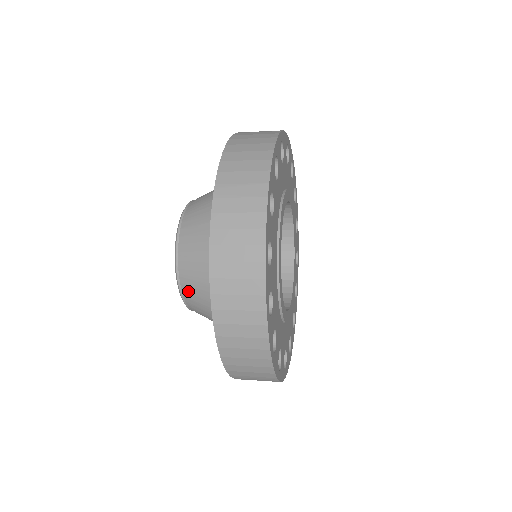
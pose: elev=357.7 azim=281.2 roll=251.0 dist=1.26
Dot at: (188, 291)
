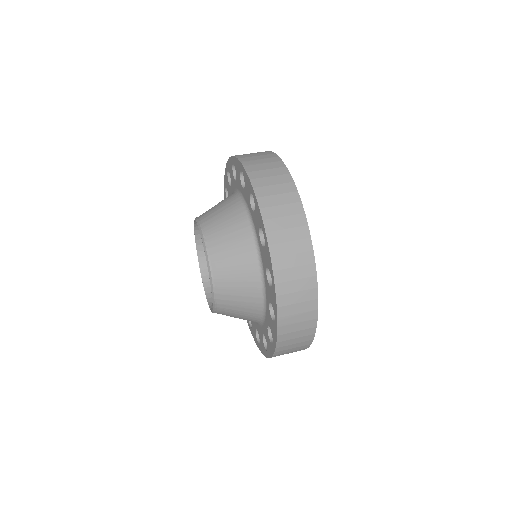
Dot at: occluded
